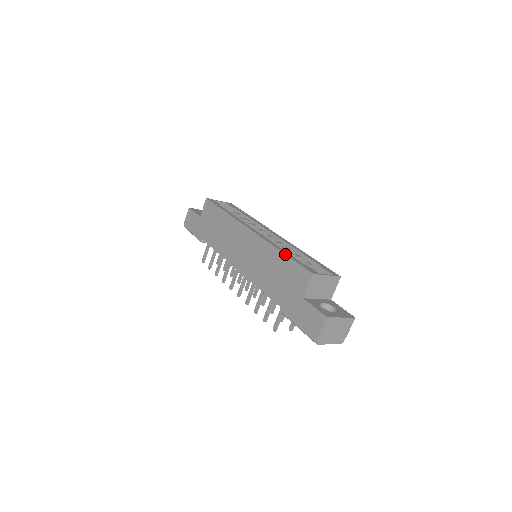
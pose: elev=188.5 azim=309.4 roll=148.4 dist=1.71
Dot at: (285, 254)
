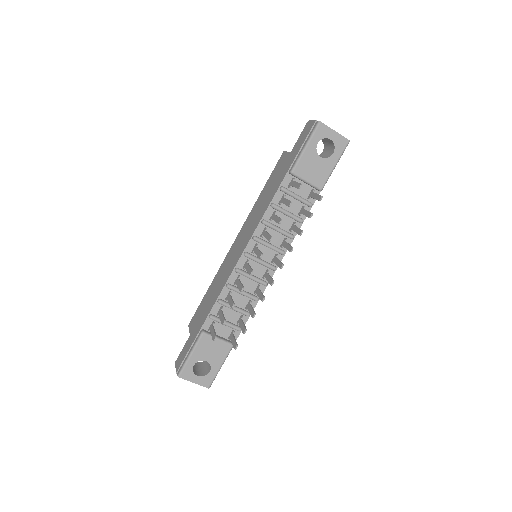
Dot at: (263, 188)
